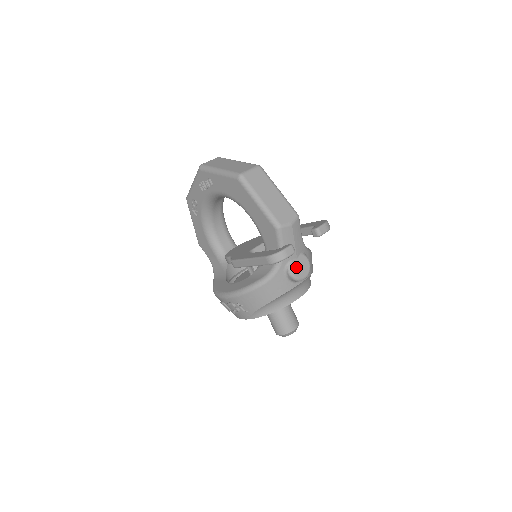
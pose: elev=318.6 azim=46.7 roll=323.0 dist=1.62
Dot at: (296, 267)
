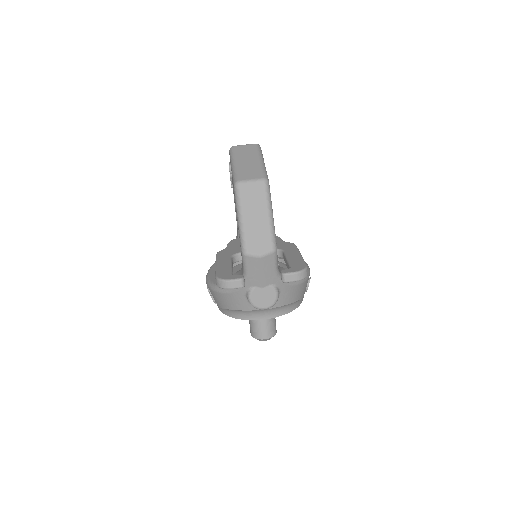
Dot at: (258, 295)
